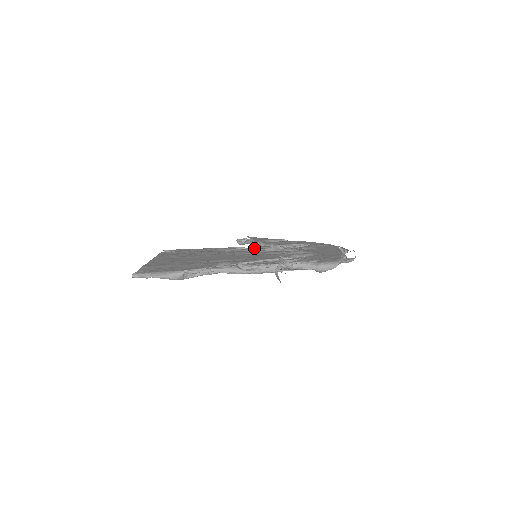
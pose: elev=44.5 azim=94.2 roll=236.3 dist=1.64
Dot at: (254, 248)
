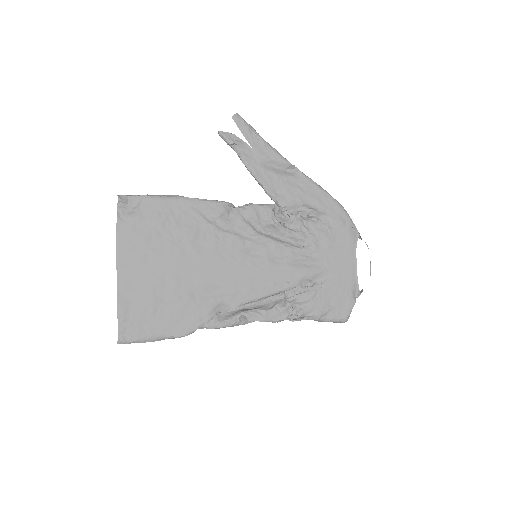
Dot at: (252, 218)
